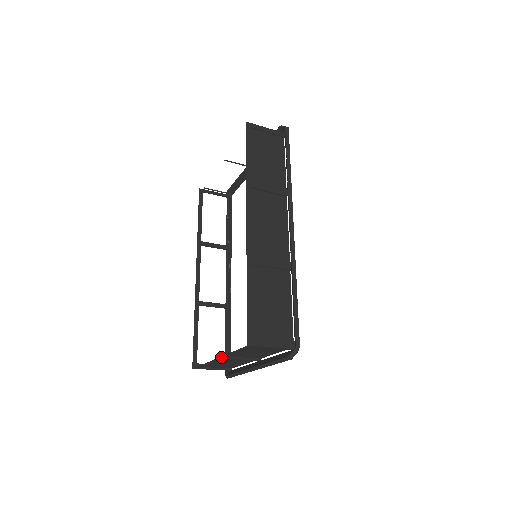
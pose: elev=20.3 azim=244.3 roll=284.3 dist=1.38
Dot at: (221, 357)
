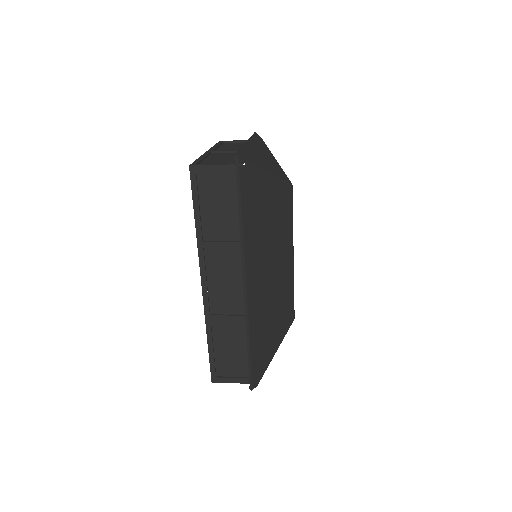
Dot at: occluded
